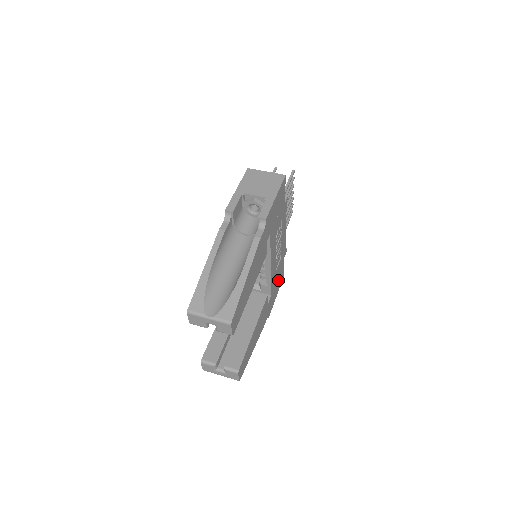
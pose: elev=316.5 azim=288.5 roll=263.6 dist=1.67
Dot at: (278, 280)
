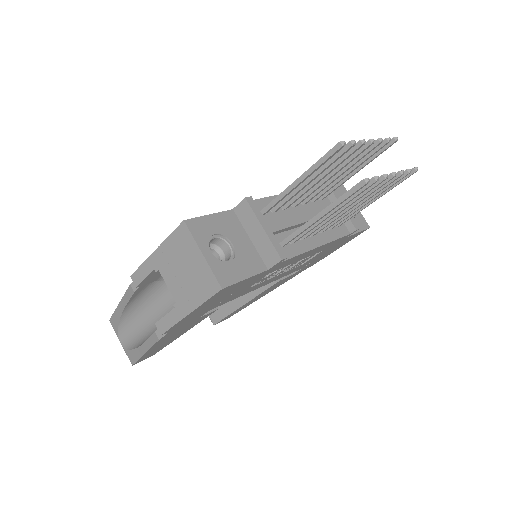
Dot at: (333, 248)
